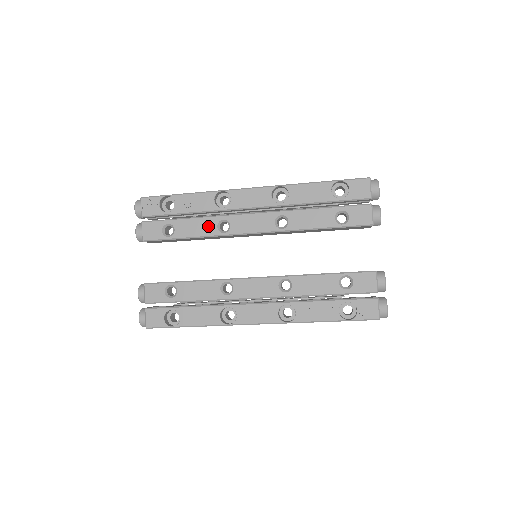
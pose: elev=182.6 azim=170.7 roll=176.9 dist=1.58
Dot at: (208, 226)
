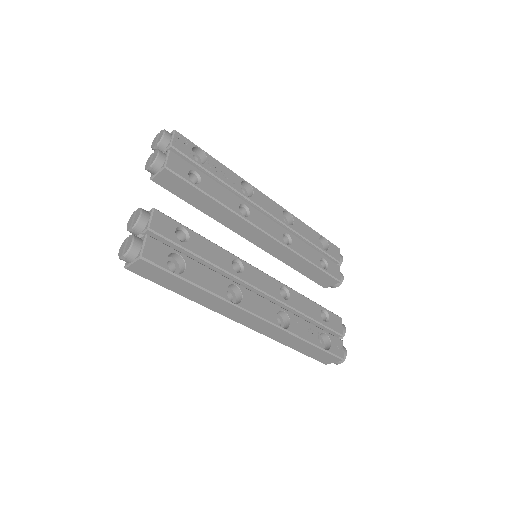
Dot at: (232, 200)
